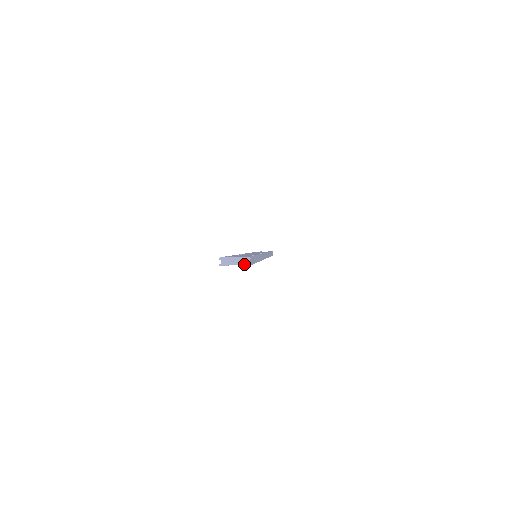
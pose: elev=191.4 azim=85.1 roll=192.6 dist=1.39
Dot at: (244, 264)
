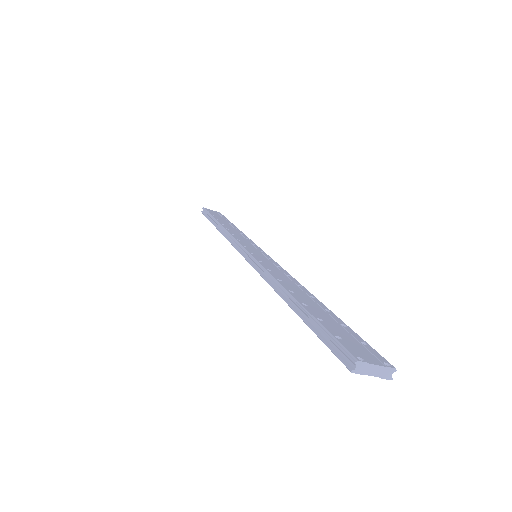
Dot at: (384, 377)
